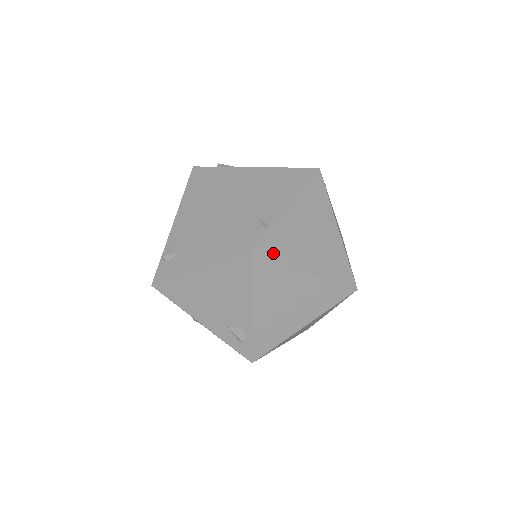
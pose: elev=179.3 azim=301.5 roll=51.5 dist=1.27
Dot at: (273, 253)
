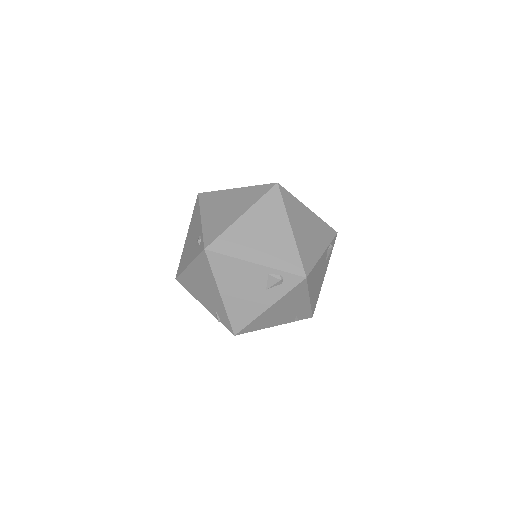
Dot at: occluded
